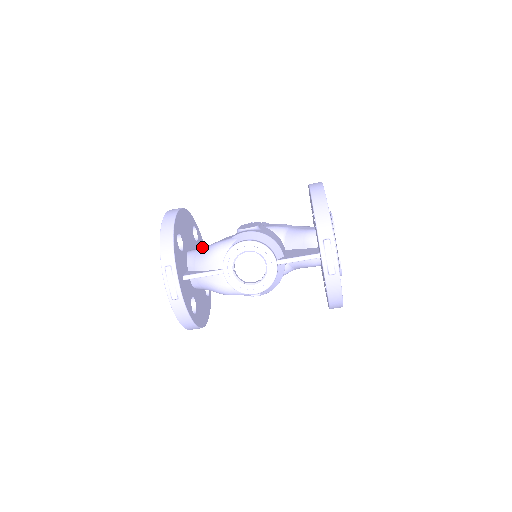
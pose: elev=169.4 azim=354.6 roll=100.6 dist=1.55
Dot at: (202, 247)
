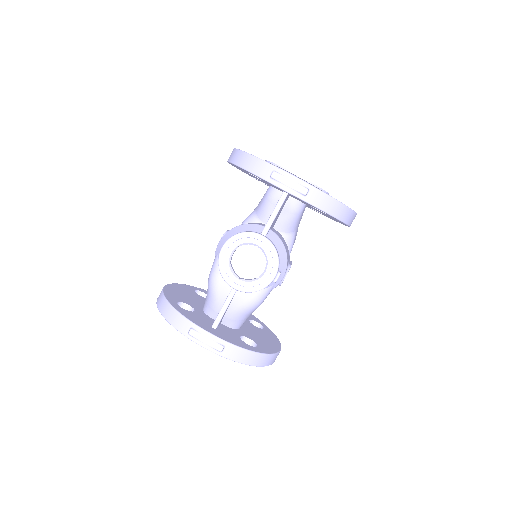
Dot at: occluded
